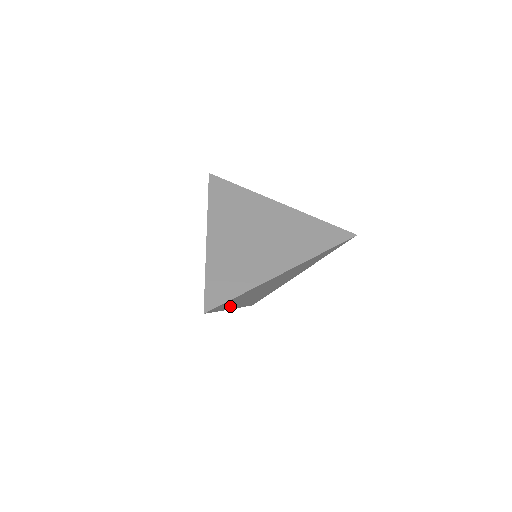
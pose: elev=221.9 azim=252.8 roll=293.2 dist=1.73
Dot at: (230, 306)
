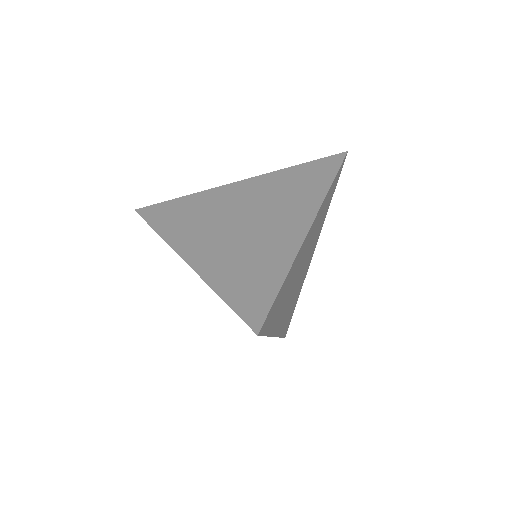
Dot at: (274, 325)
